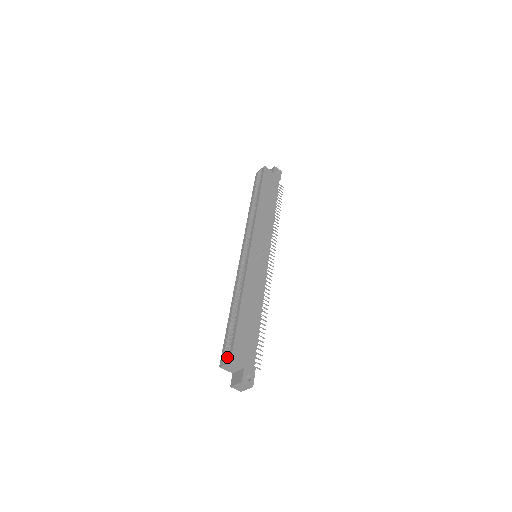
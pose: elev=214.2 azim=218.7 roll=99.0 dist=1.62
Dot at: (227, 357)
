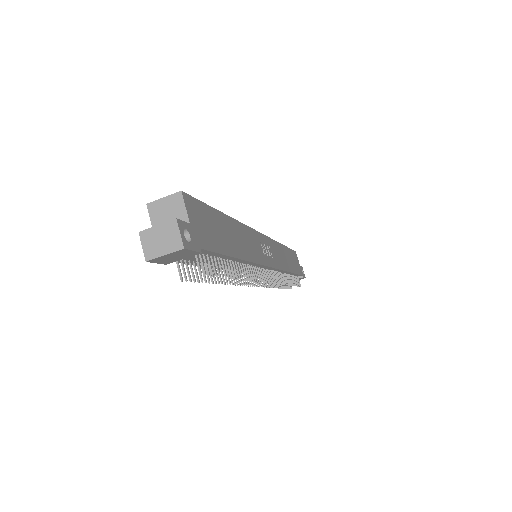
Dot at: occluded
